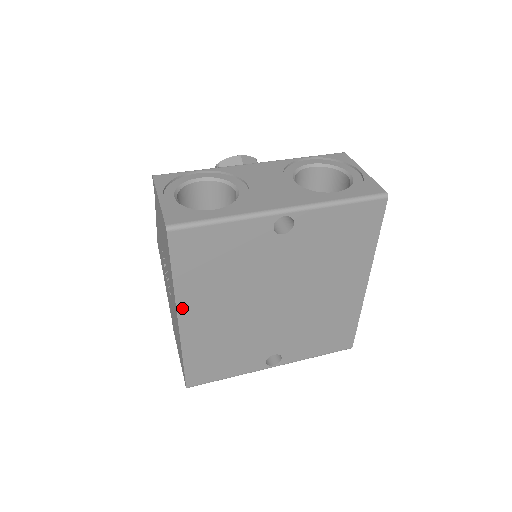
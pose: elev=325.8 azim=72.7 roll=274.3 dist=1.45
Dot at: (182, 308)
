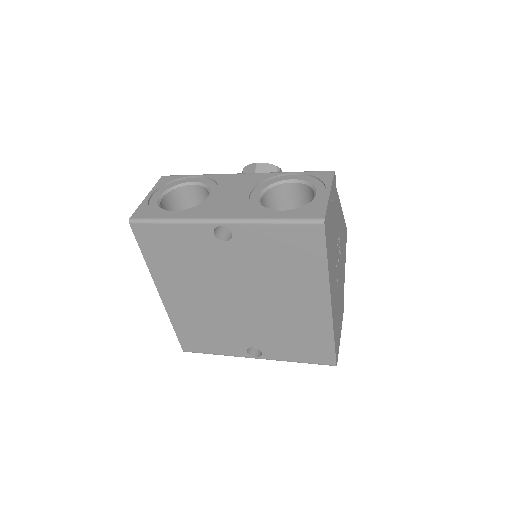
Dot at: (159, 285)
